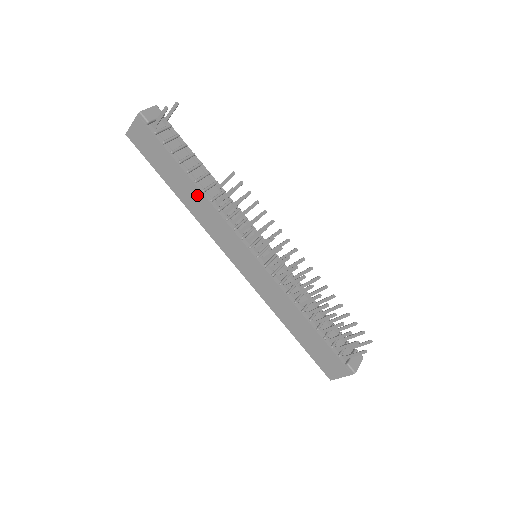
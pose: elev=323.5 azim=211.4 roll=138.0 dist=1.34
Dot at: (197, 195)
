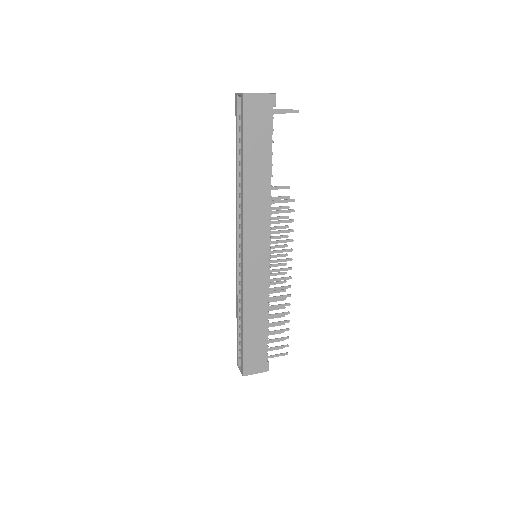
Dot at: (265, 186)
